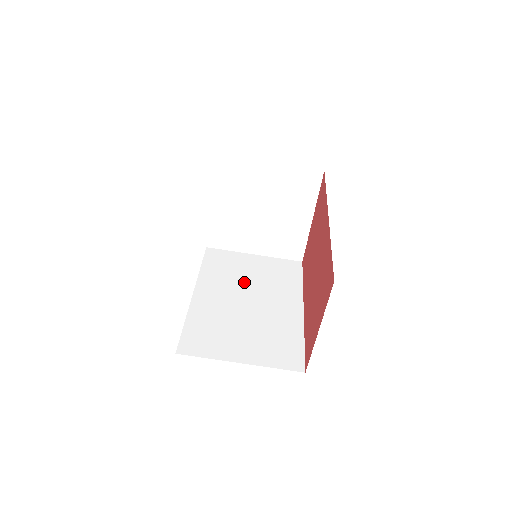
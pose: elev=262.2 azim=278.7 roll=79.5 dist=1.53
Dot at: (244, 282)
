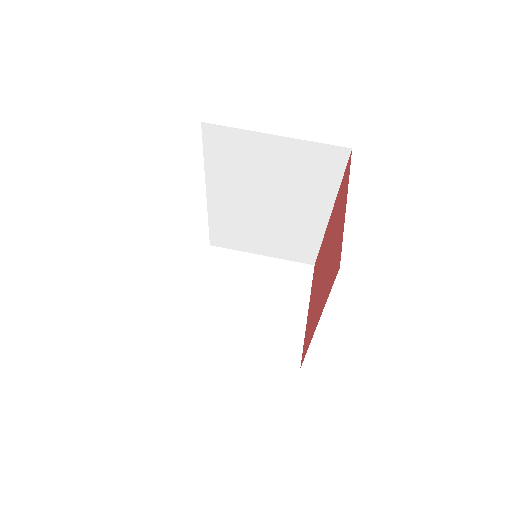
Dot at: occluded
